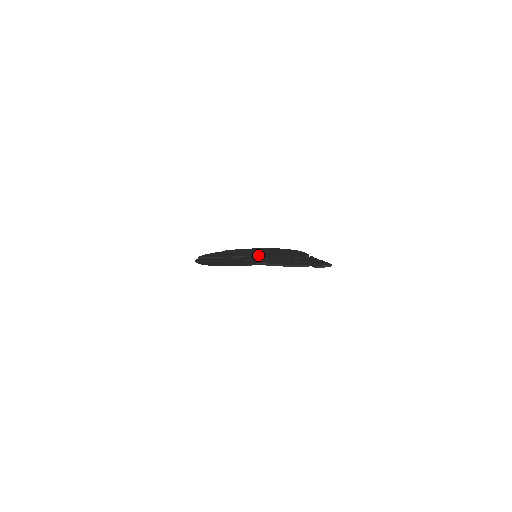
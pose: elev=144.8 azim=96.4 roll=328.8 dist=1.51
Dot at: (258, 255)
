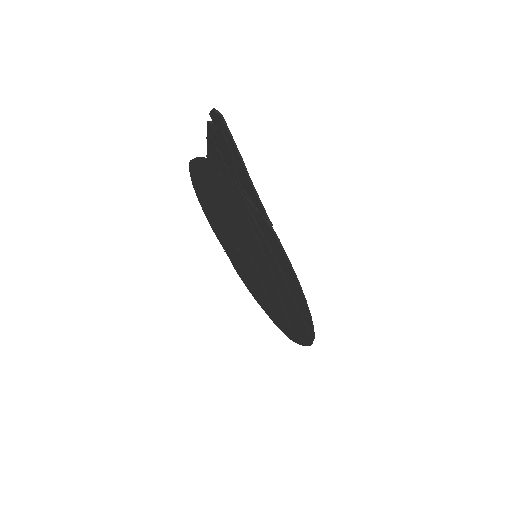
Dot at: (260, 259)
